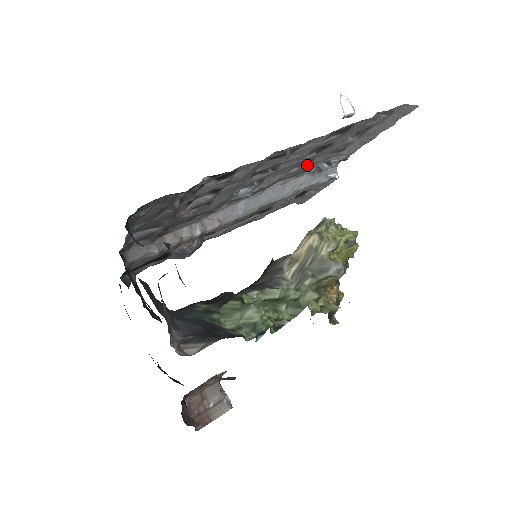
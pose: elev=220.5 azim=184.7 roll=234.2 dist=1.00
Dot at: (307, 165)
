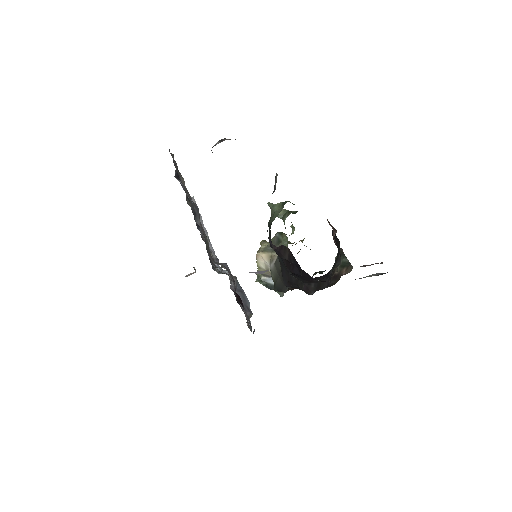
Dot at: occluded
